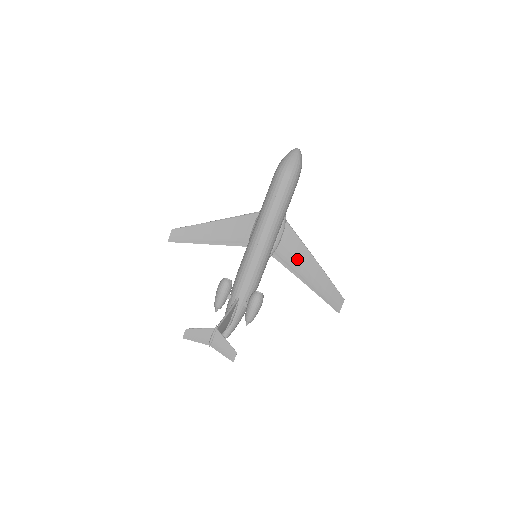
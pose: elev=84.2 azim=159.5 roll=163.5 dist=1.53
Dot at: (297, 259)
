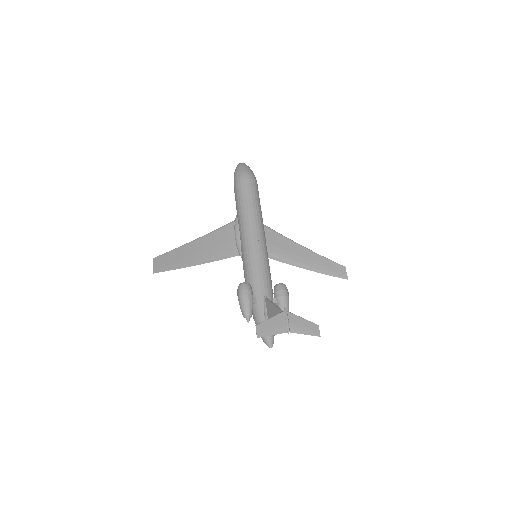
Dot at: (288, 251)
